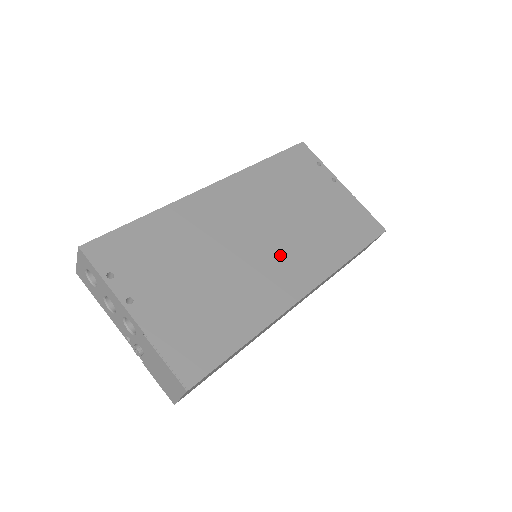
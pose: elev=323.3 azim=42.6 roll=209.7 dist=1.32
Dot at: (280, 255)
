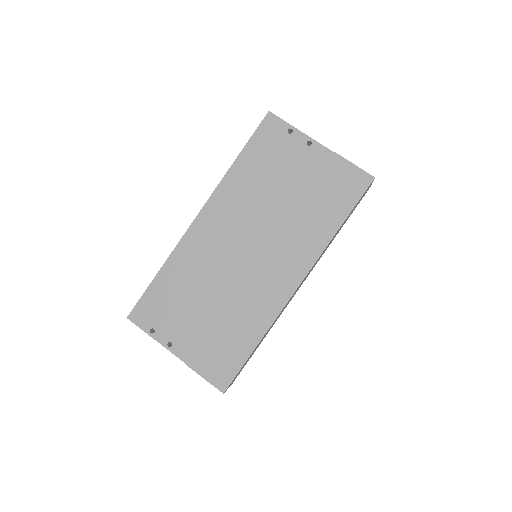
Dot at: (268, 259)
